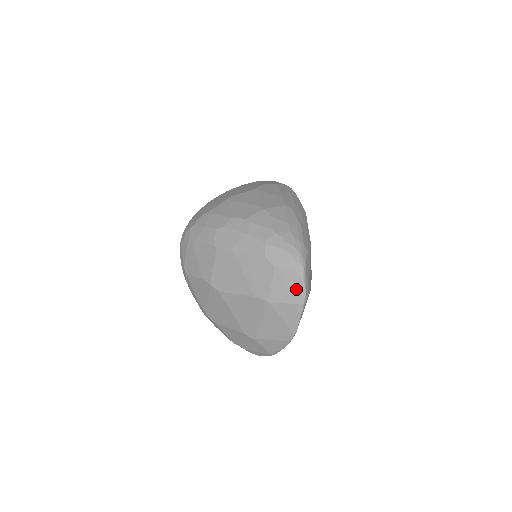
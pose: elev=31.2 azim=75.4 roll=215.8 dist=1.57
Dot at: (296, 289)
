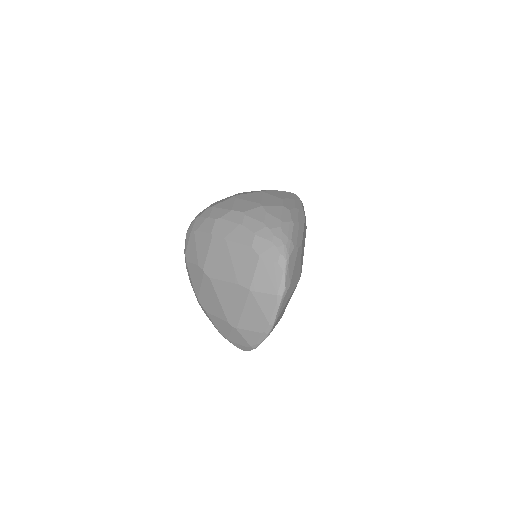
Dot at: (276, 280)
